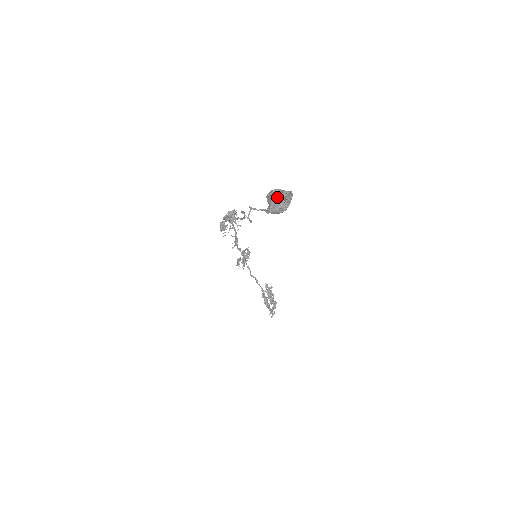
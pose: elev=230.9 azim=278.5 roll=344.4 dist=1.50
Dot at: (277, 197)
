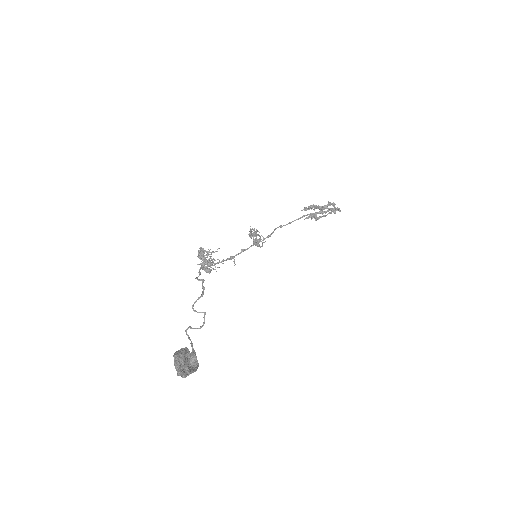
Dot at: occluded
